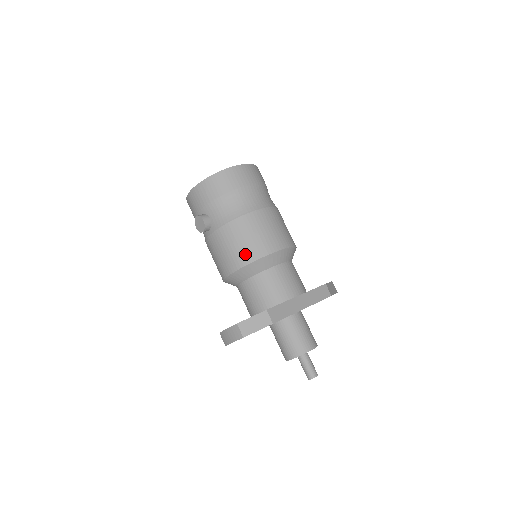
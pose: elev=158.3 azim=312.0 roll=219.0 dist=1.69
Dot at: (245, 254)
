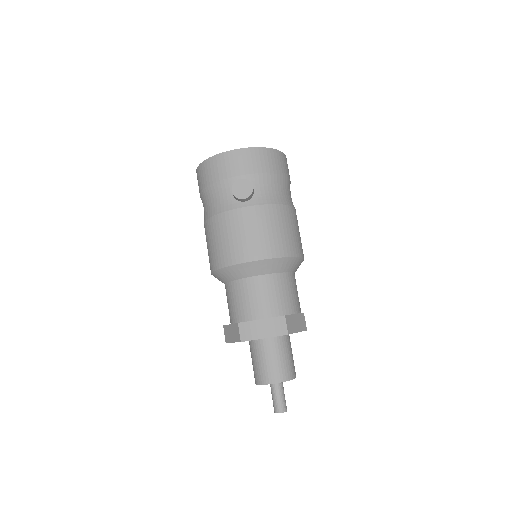
Dot at: (285, 245)
